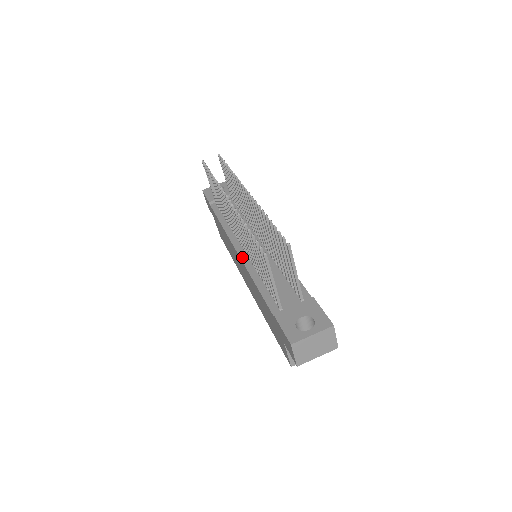
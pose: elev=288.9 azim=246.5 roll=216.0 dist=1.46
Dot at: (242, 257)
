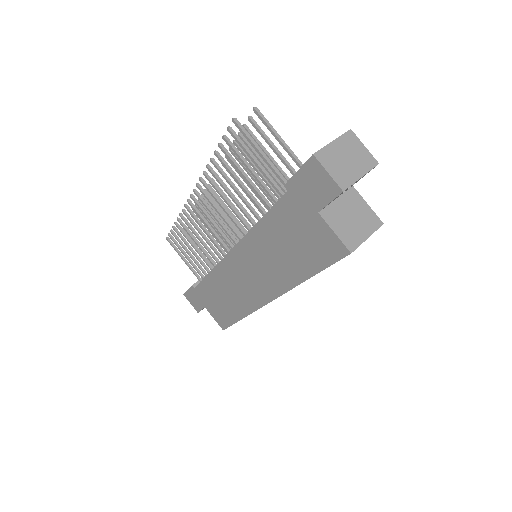
Dot at: (236, 244)
